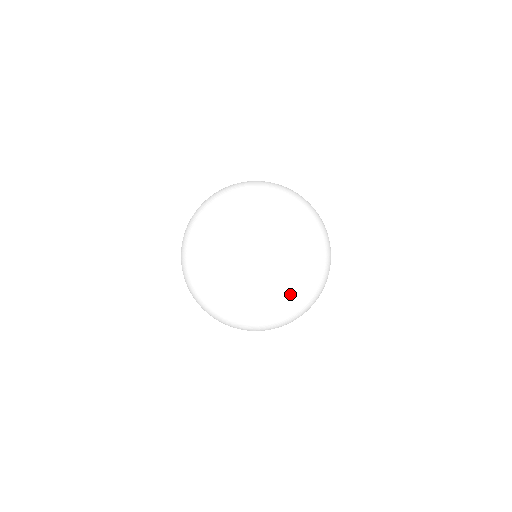
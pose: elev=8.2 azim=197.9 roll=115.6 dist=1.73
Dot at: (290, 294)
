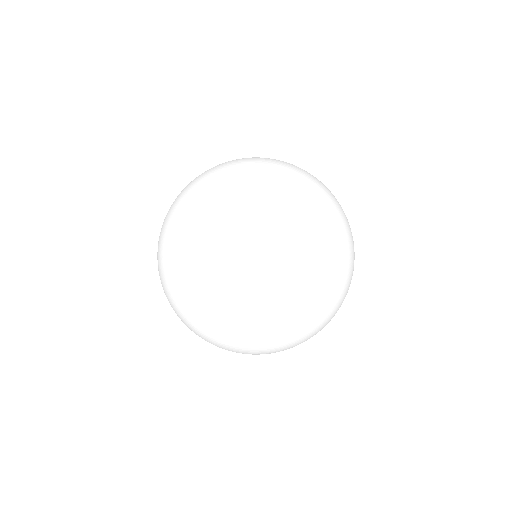
Dot at: occluded
